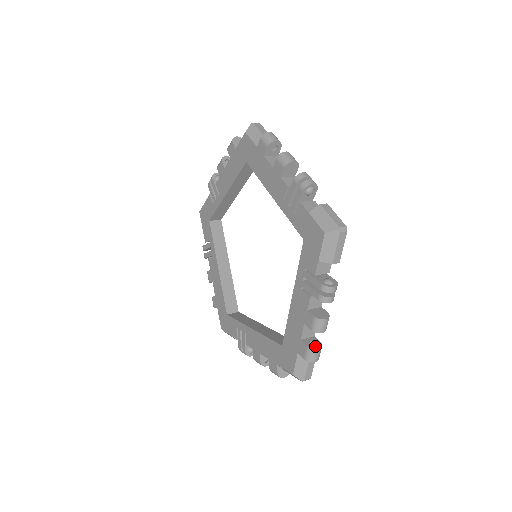
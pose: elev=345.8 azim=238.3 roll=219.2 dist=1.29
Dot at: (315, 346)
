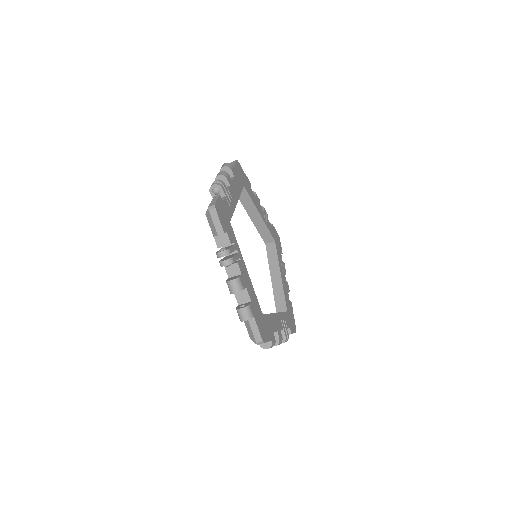
Dot at: (241, 307)
